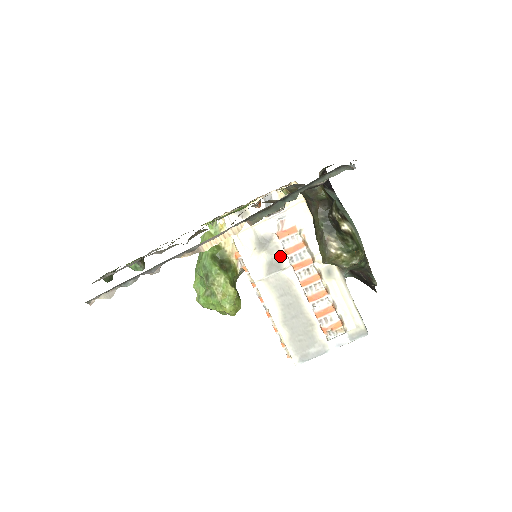
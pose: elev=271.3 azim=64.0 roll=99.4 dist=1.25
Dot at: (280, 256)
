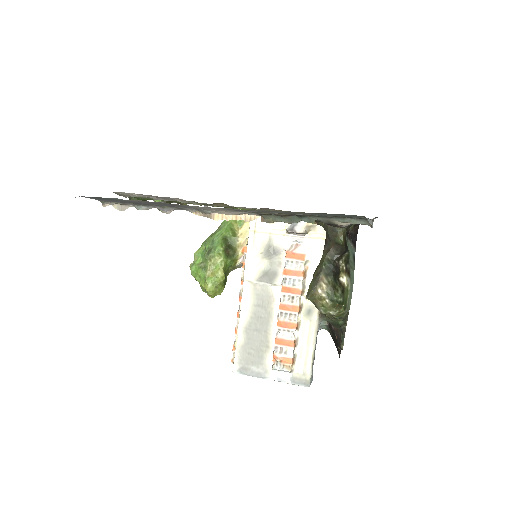
Dot at: (278, 272)
